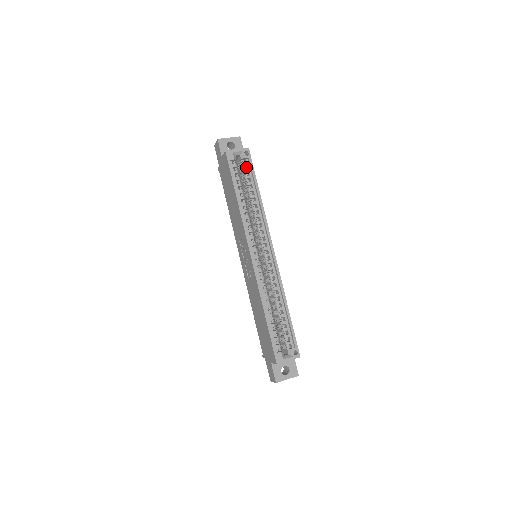
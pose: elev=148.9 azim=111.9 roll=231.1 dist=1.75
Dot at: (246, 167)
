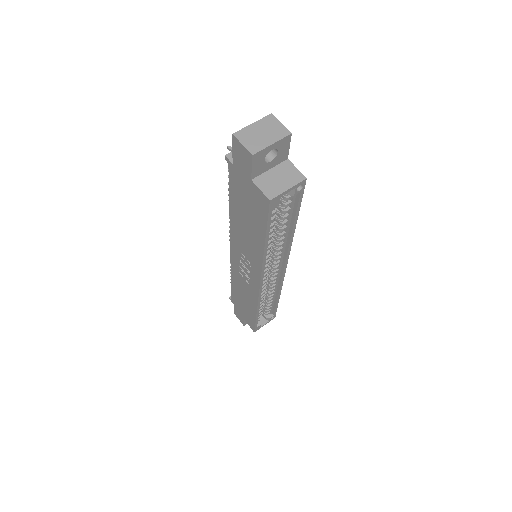
Dot at: occluded
